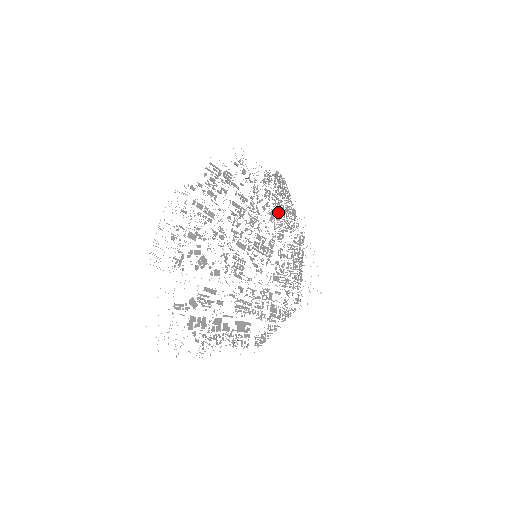
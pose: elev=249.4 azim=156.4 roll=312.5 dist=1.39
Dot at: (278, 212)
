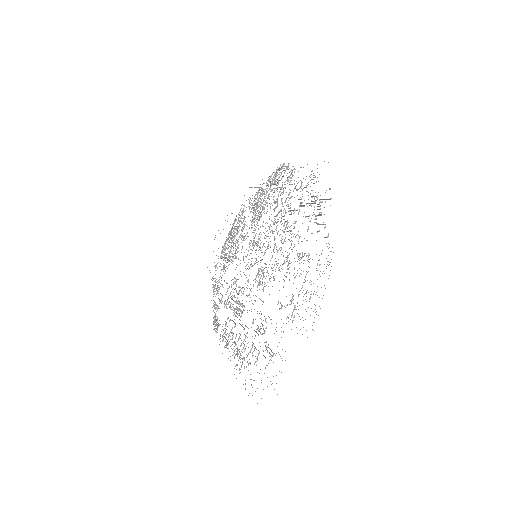
Dot at: occluded
